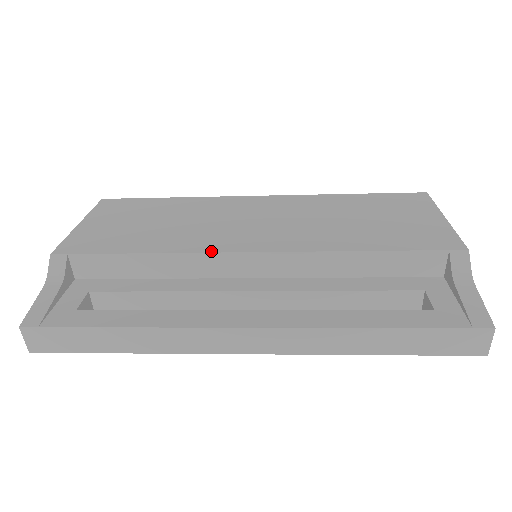
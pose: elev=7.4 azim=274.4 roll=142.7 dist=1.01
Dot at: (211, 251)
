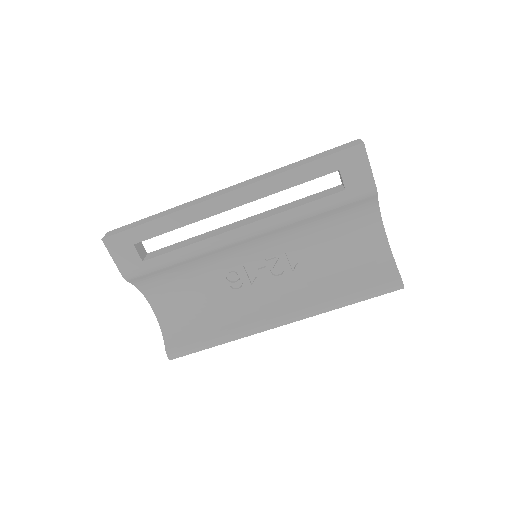
Dot at: occluded
